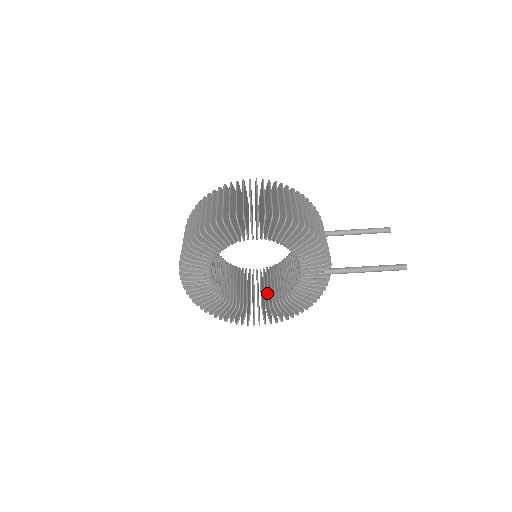
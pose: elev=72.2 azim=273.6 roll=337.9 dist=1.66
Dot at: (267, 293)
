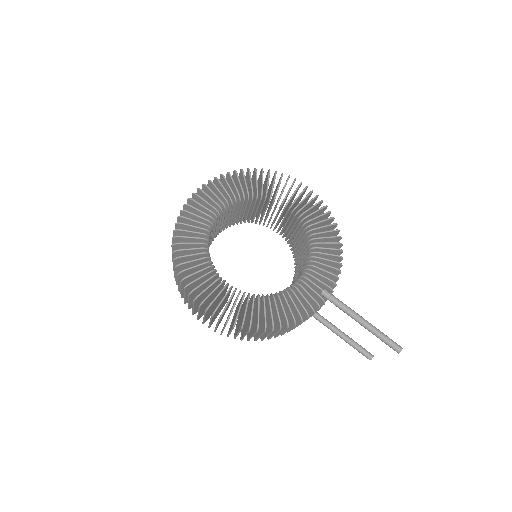
Dot at: occluded
